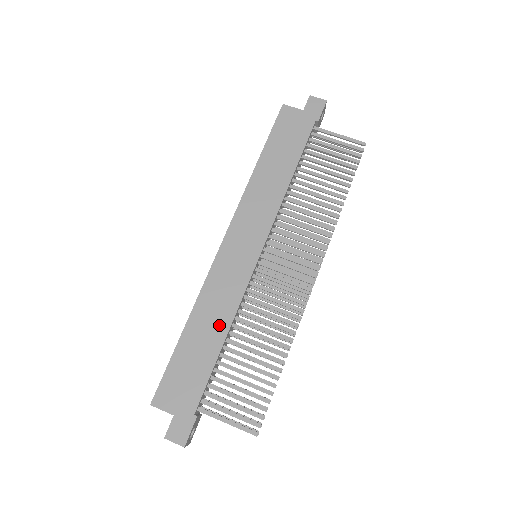
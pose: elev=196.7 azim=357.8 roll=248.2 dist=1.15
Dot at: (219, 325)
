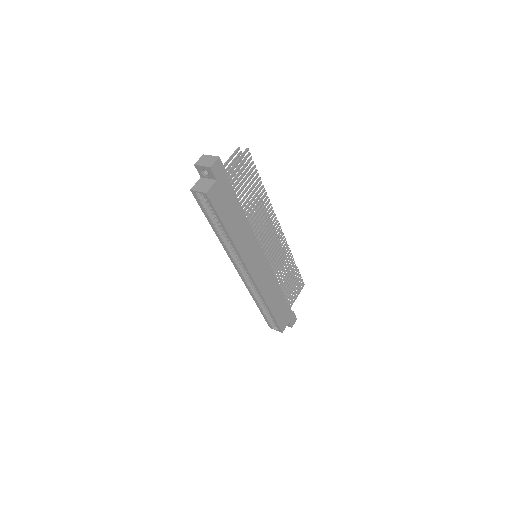
Dot at: (276, 291)
